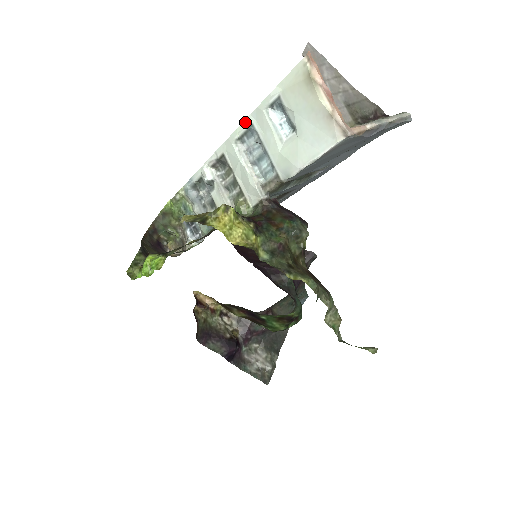
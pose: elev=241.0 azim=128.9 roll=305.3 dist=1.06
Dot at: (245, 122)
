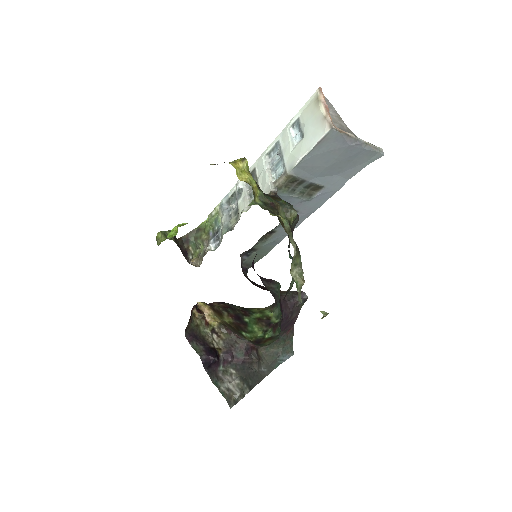
Dot at: (274, 140)
